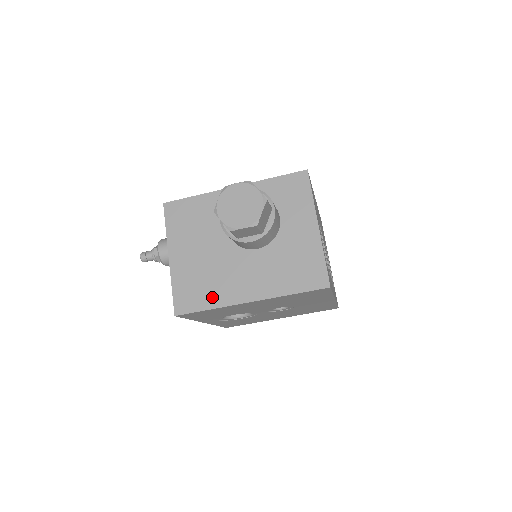
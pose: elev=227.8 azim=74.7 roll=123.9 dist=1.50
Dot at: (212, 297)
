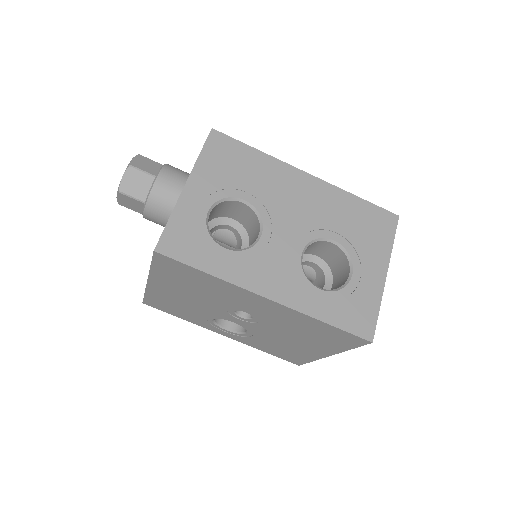
Dot at: occluded
